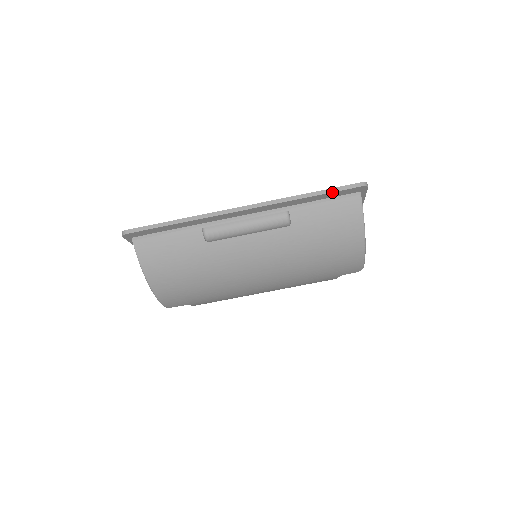
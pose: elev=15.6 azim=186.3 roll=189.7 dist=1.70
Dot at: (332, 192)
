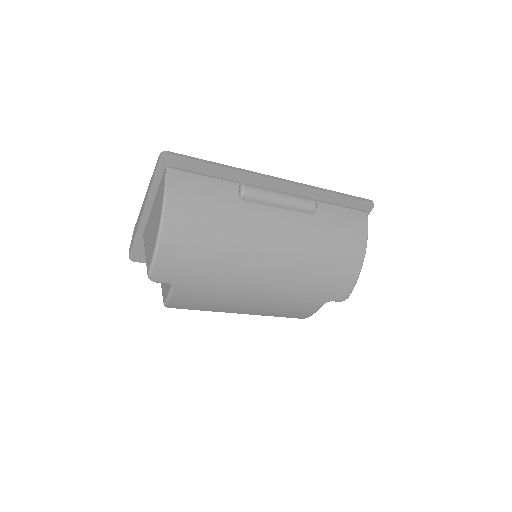
Dot at: (351, 197)
